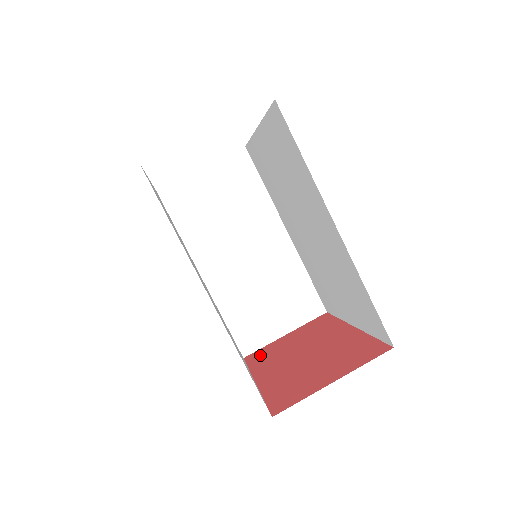
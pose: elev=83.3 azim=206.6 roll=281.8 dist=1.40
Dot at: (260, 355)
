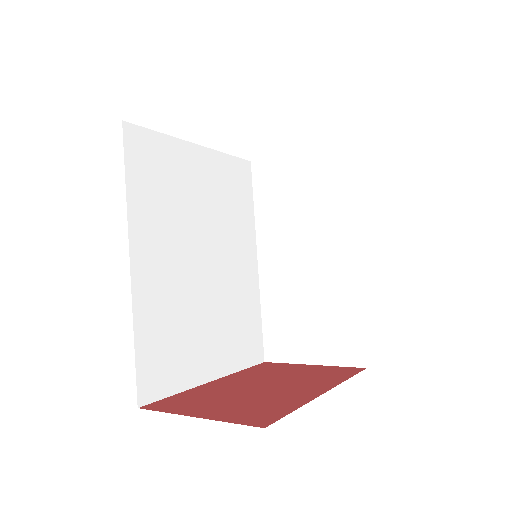
Dot at: (267, 367)
